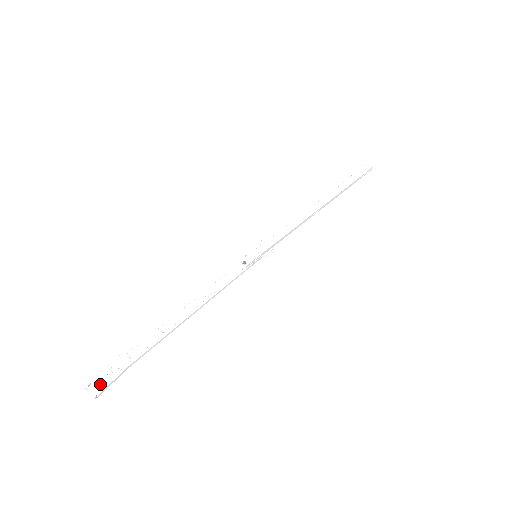
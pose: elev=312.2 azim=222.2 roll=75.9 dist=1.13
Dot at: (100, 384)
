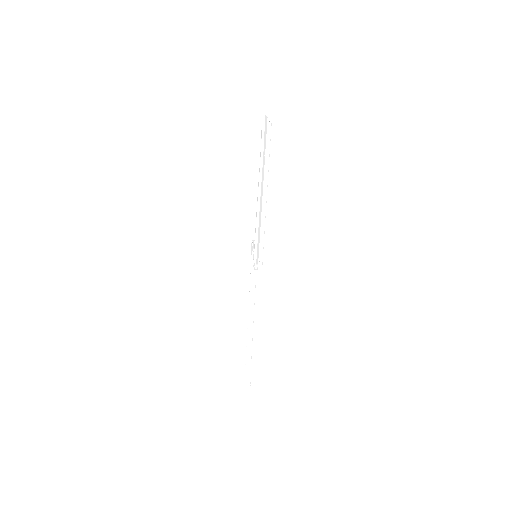
Dot at: (247, 381)
